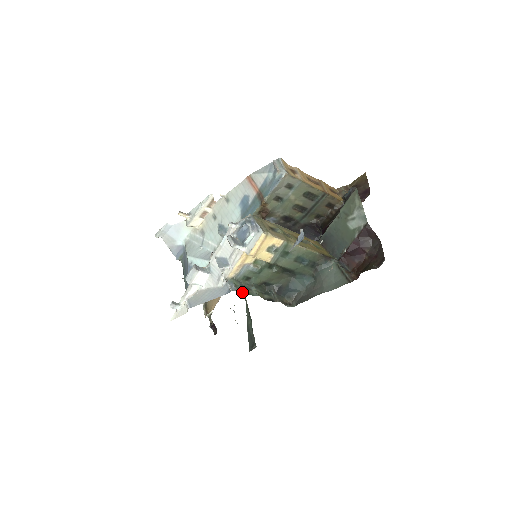
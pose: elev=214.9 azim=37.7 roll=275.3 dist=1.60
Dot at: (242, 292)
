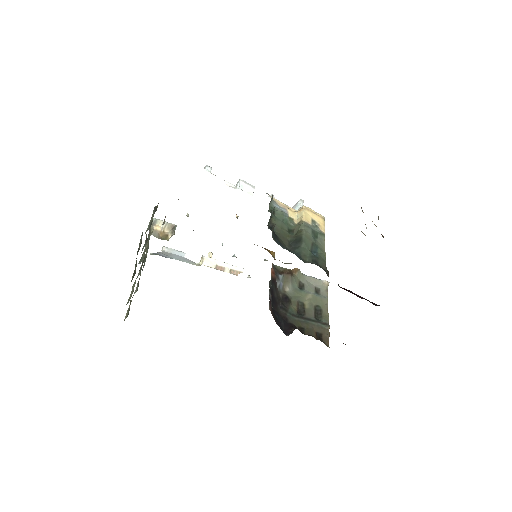
Dot at: occluded
